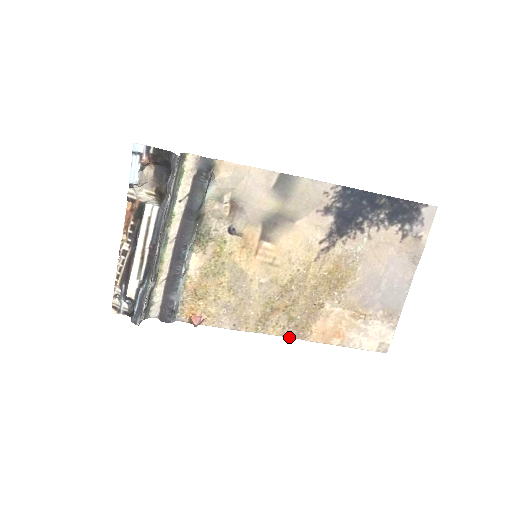
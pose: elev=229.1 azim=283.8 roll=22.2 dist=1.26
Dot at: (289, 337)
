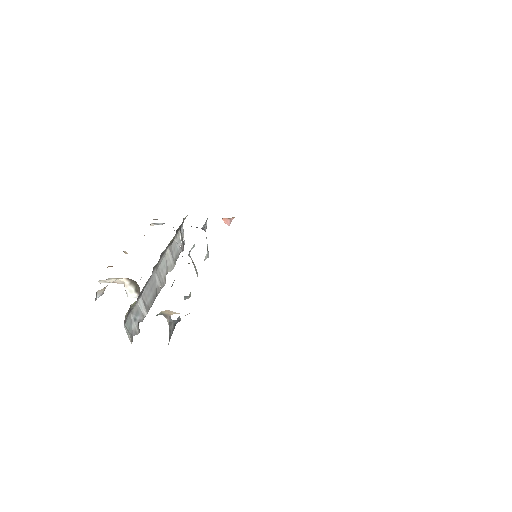
Dot at: occluded
